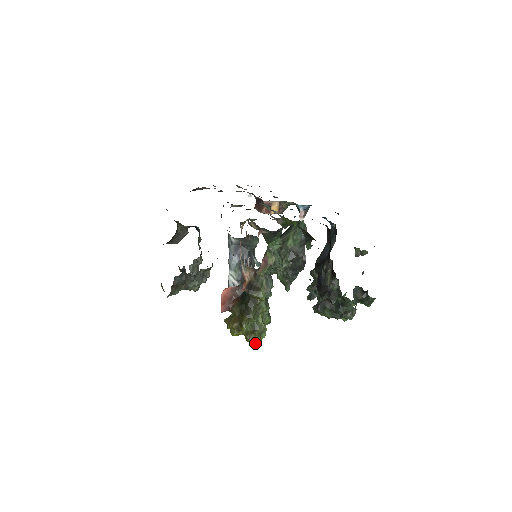
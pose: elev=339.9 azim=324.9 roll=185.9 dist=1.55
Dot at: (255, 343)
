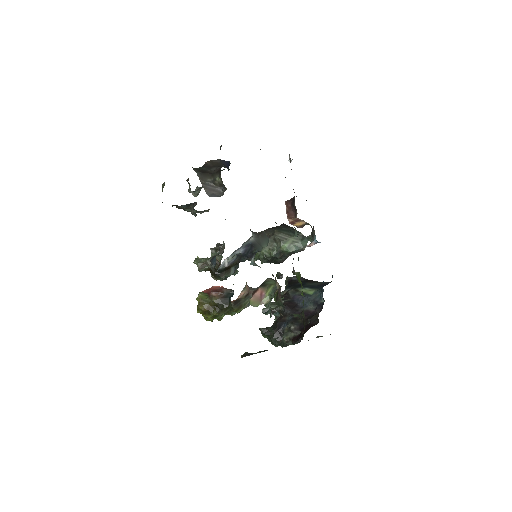
Dot at: occluded
